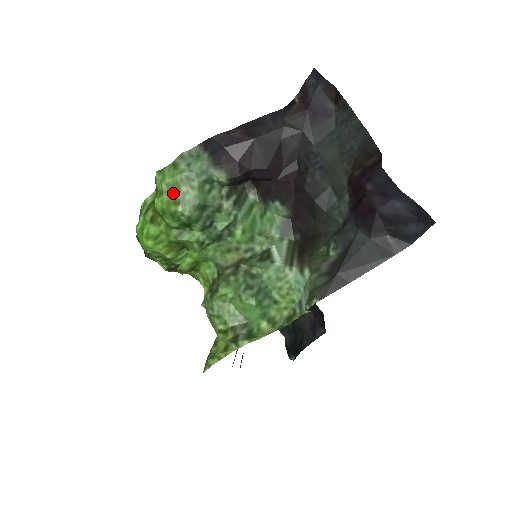
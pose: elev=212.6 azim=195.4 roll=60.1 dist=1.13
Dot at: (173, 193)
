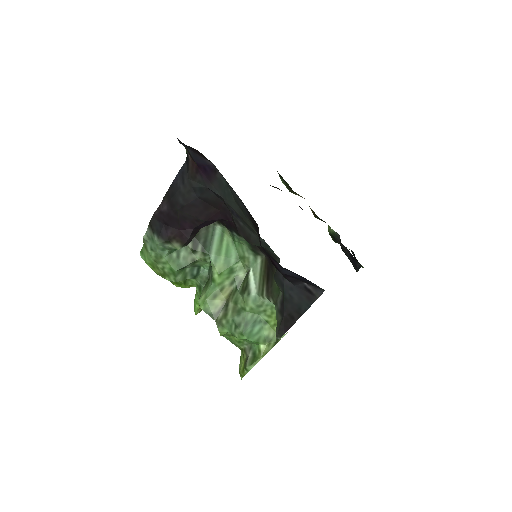
Dot at: (157, 269)
